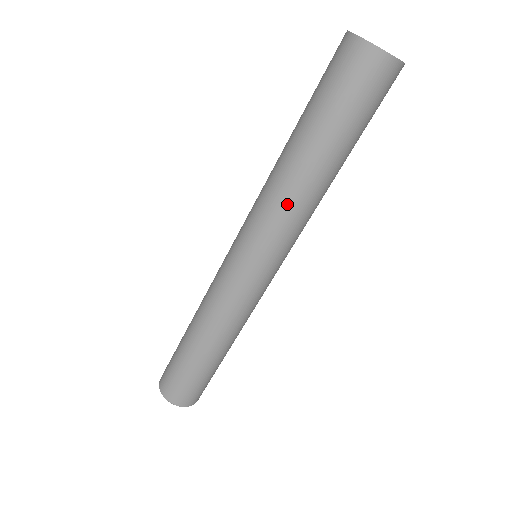
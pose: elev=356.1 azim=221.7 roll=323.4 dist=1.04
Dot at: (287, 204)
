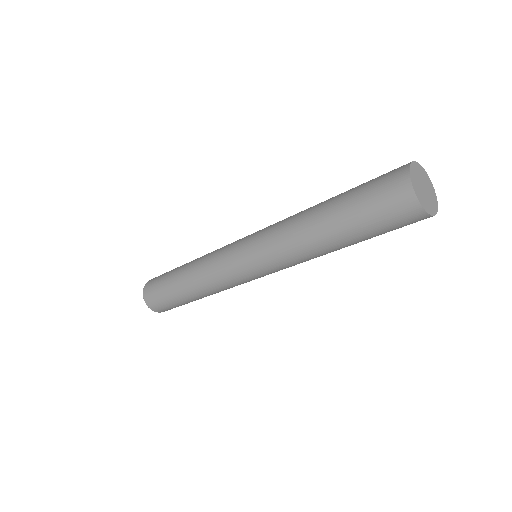
Dot at: (291, 245)
